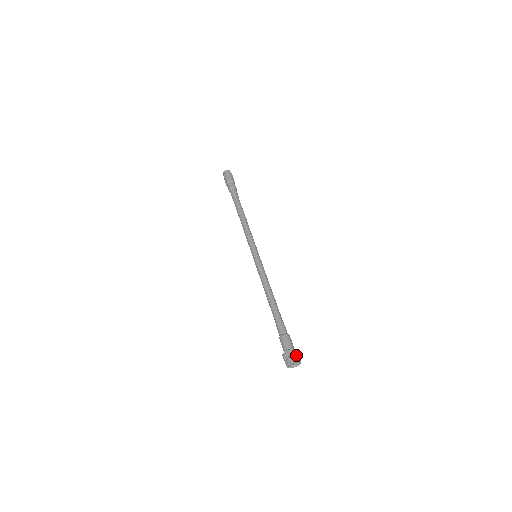
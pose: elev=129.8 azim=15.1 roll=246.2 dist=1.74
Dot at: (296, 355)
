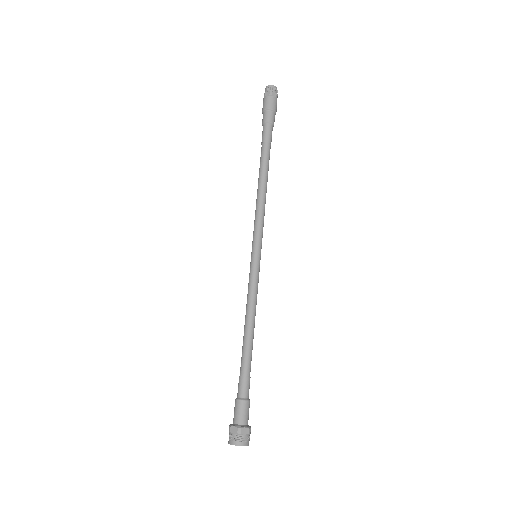
Dot at: (244, 438)
